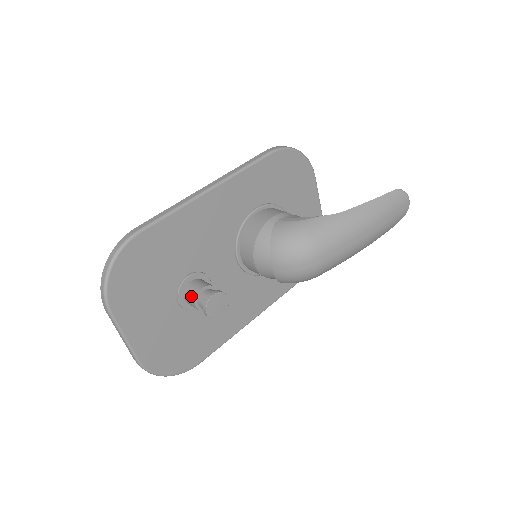
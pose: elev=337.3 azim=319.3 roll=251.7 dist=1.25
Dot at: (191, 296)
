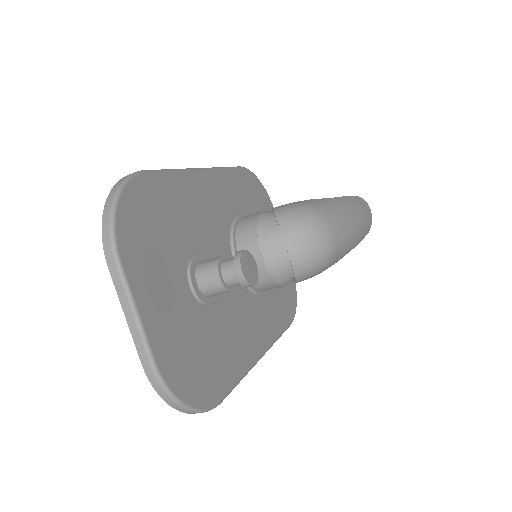
Dot at: (210, 268)
